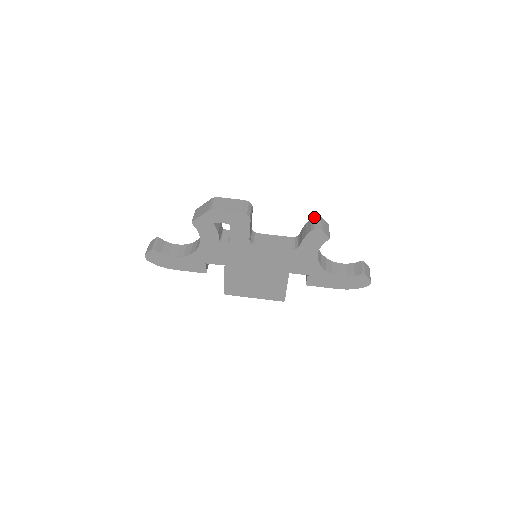
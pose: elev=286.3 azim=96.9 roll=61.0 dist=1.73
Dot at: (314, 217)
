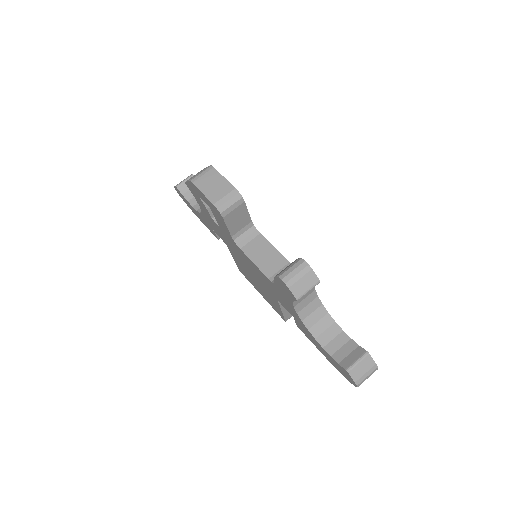
Dot at: (300, 259)
